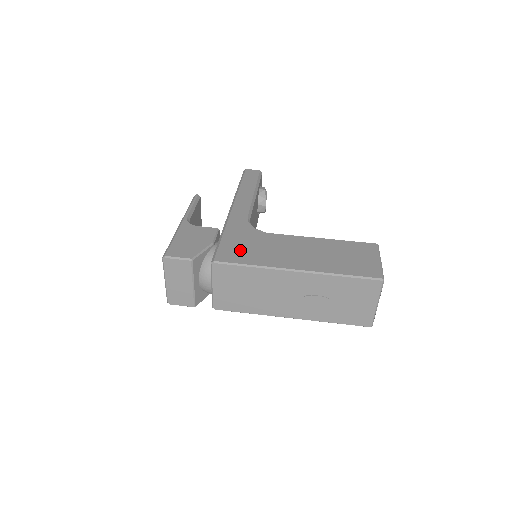
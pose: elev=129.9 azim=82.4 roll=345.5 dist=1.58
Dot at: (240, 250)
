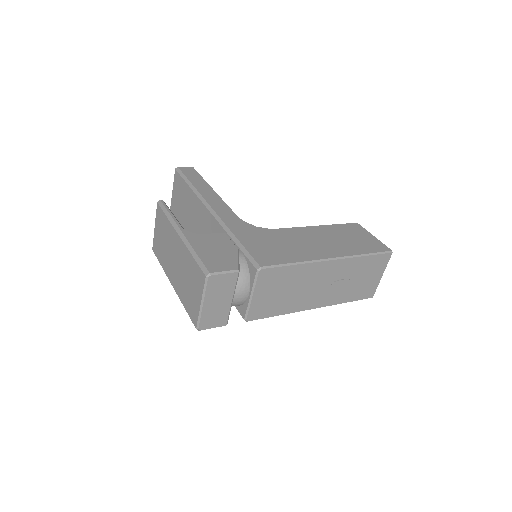
Dot at: (270, 250)
